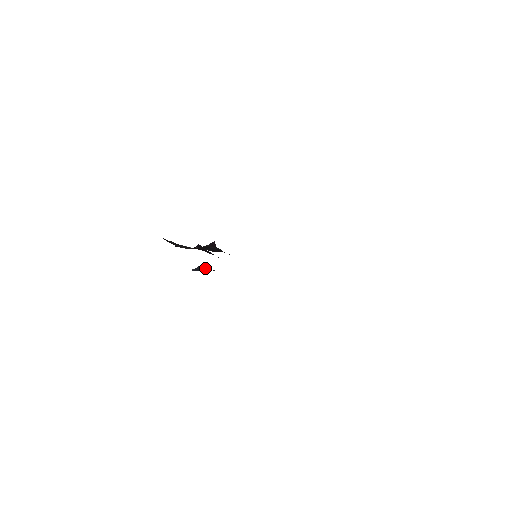
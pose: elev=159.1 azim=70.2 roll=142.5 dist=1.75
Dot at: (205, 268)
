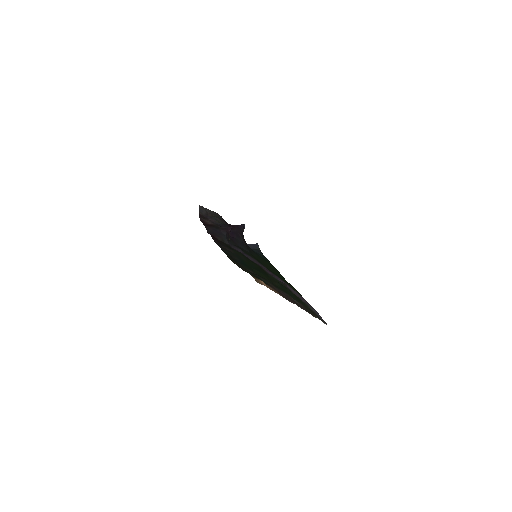
Dot at: occluded
